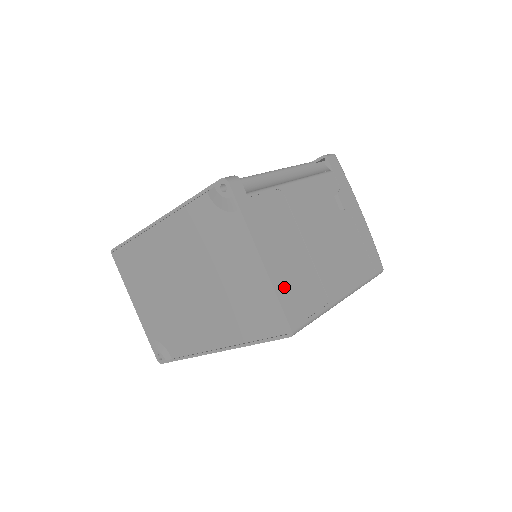
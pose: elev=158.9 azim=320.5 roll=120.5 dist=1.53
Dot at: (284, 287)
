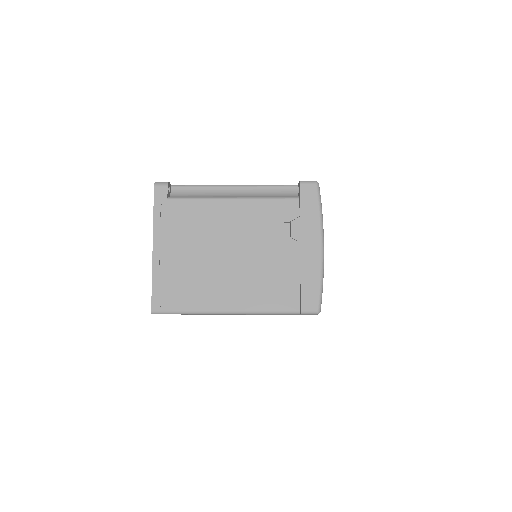
Dot at: (164, 277)
